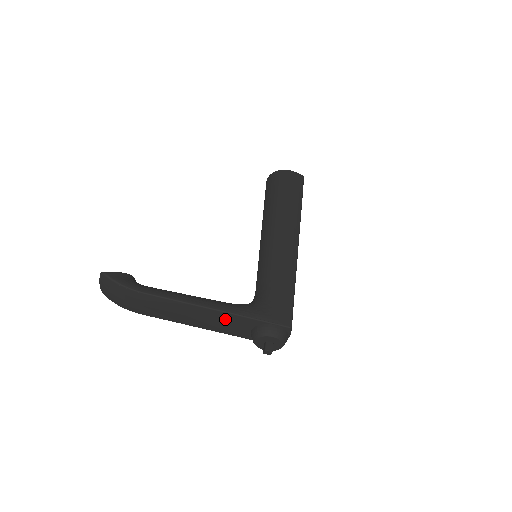
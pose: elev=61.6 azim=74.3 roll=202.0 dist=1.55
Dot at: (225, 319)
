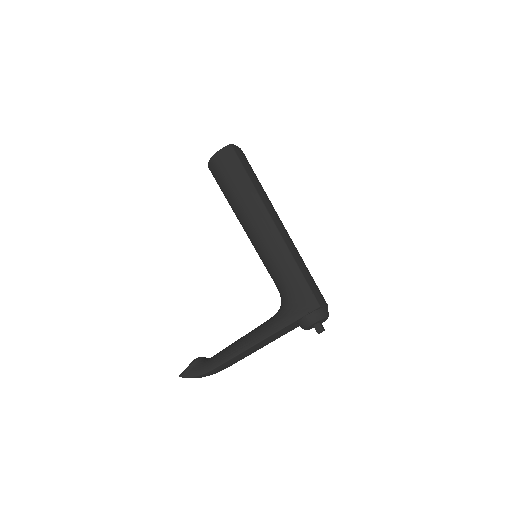
Dot at: (274, 336)
